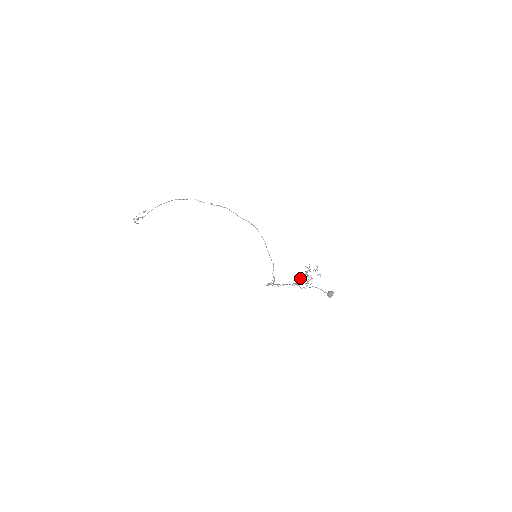
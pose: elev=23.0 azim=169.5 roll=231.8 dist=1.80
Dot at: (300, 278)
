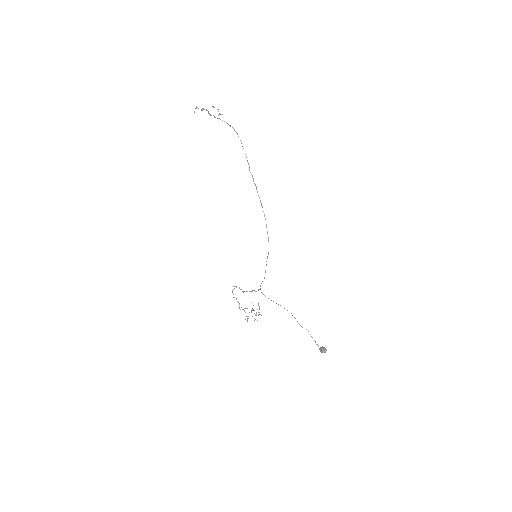
Dot at: occluded
